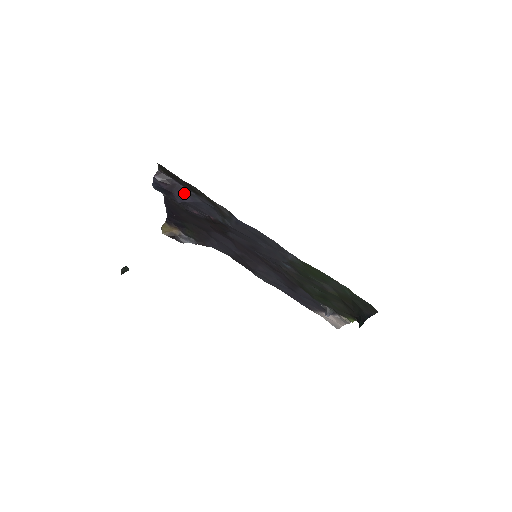
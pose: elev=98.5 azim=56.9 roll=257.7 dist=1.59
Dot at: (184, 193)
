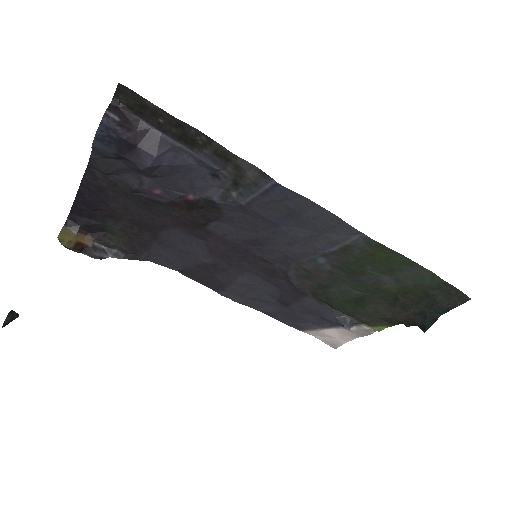
Dot at: (163, 146)
